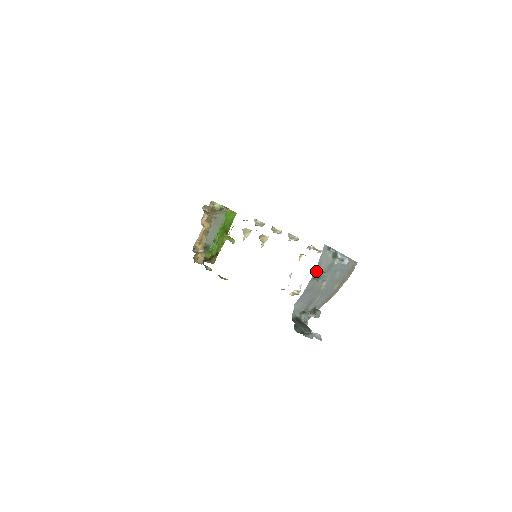
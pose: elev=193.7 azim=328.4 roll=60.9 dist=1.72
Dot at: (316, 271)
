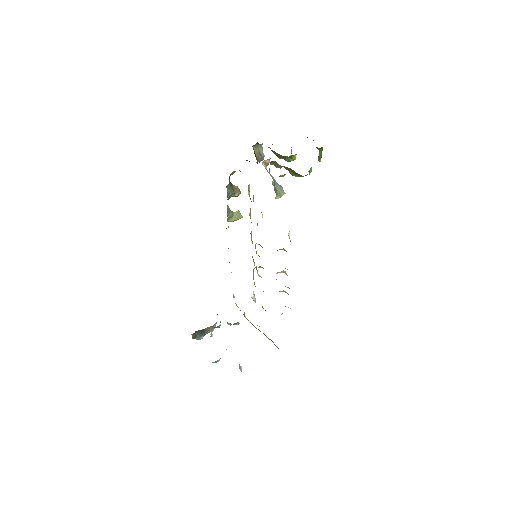
Dot at: occluded
